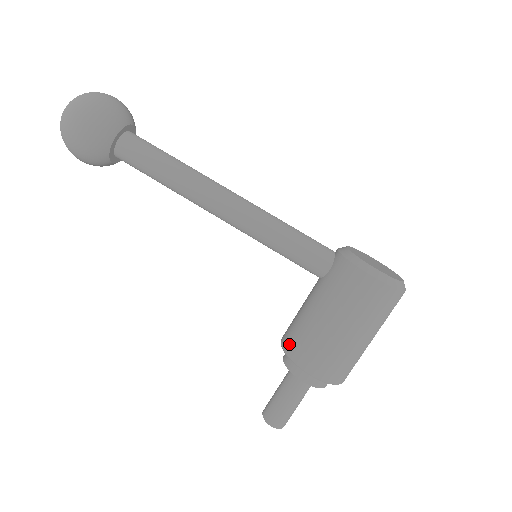
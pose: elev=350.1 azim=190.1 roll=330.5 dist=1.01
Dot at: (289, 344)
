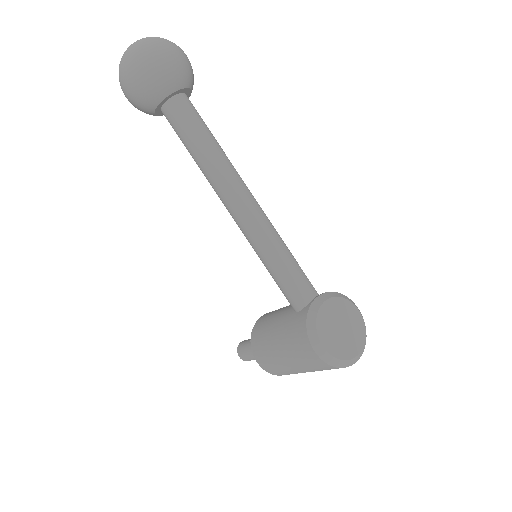
Dot at: (255, 331)
